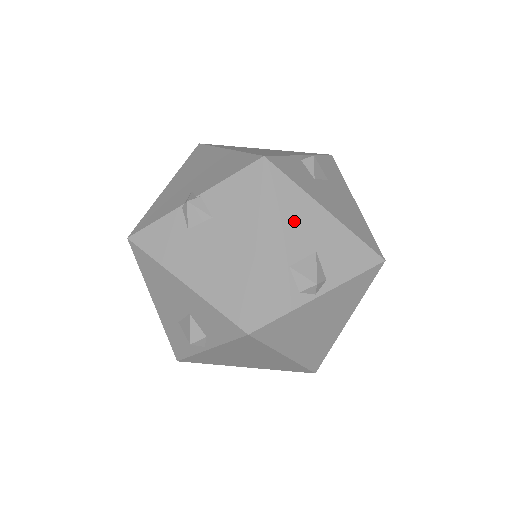
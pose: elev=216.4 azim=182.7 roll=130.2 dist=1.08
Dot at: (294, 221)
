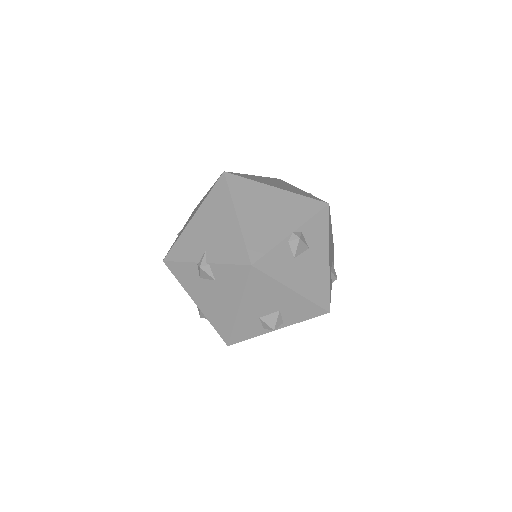
Dot at: (267, 297)
